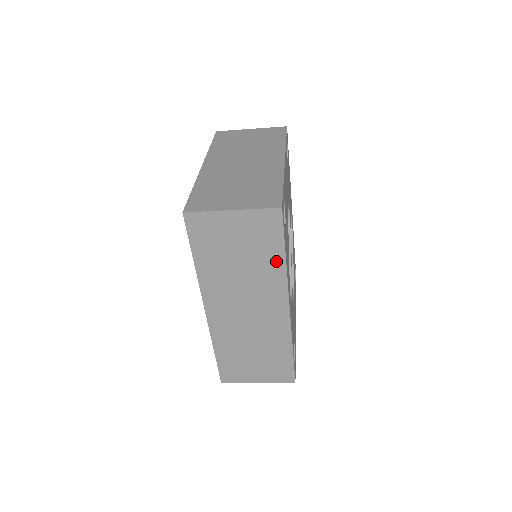
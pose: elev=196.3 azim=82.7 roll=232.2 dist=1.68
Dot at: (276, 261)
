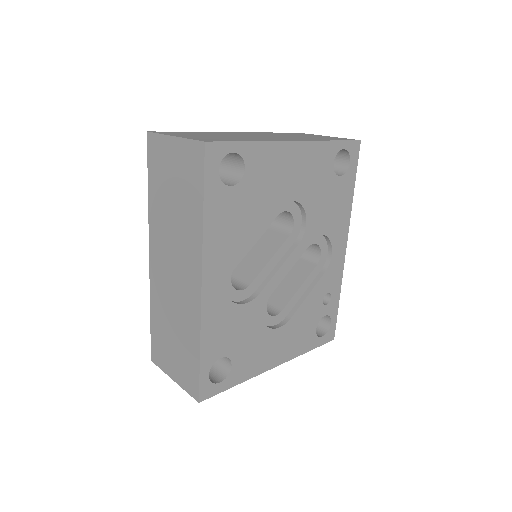
Dot at: (197, 213)
